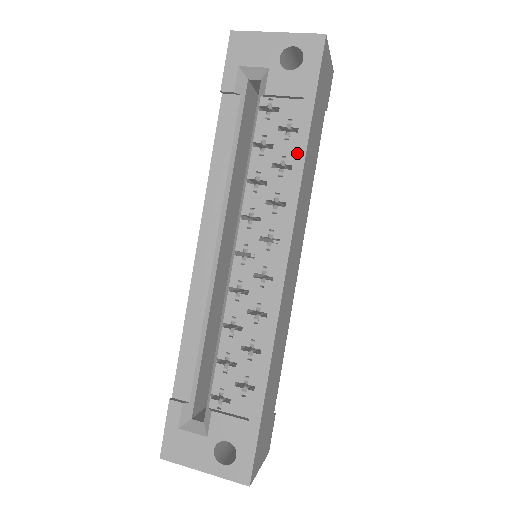
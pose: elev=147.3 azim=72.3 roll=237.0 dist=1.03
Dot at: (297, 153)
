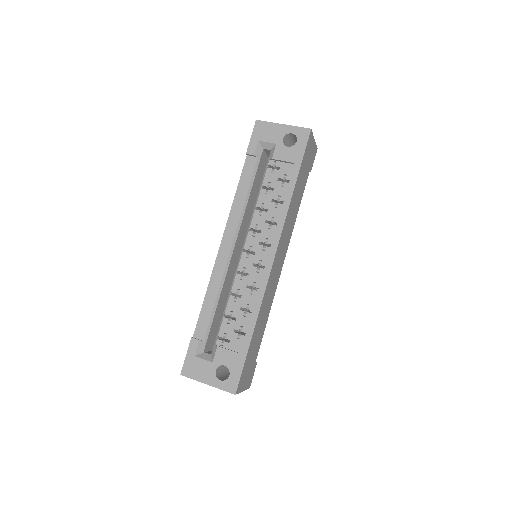
Dot at: (287, 195)
